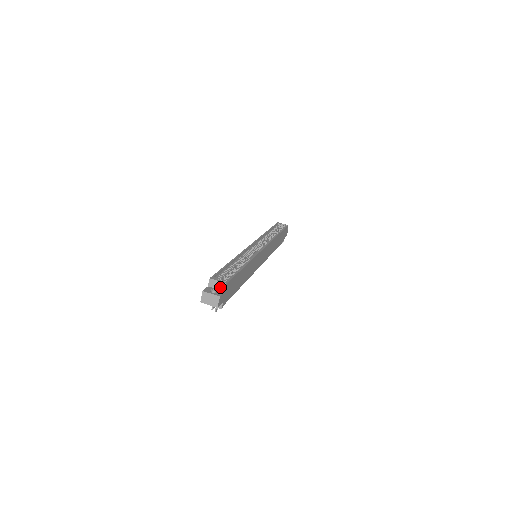
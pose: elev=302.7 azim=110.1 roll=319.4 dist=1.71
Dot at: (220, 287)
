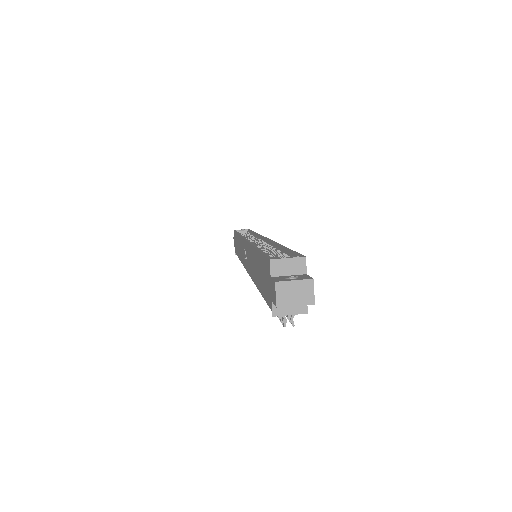
Dot at: (295, 268)
